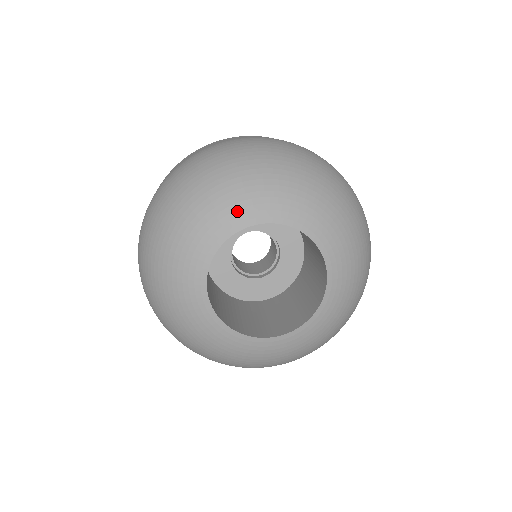
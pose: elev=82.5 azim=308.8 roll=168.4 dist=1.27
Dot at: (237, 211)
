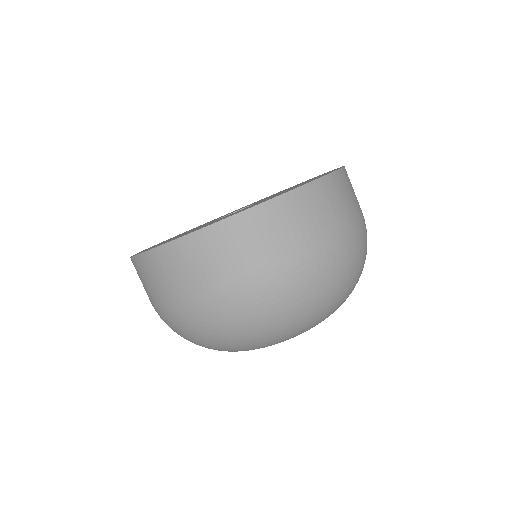
Dot at: occluded
